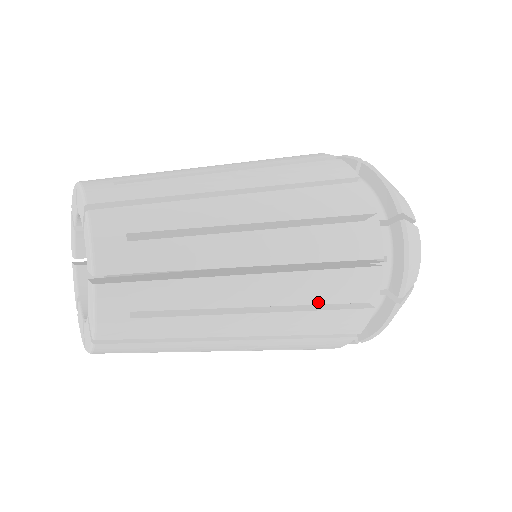
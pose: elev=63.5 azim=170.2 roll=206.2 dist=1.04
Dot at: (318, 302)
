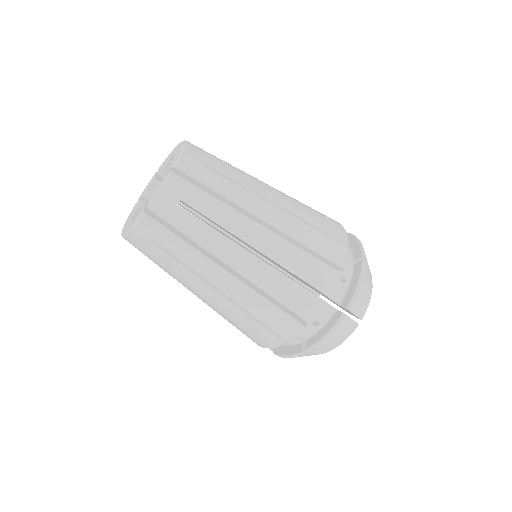
Dot at: (292, 271)
